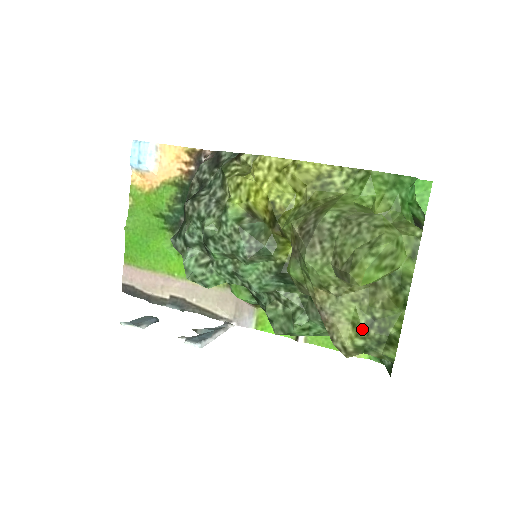
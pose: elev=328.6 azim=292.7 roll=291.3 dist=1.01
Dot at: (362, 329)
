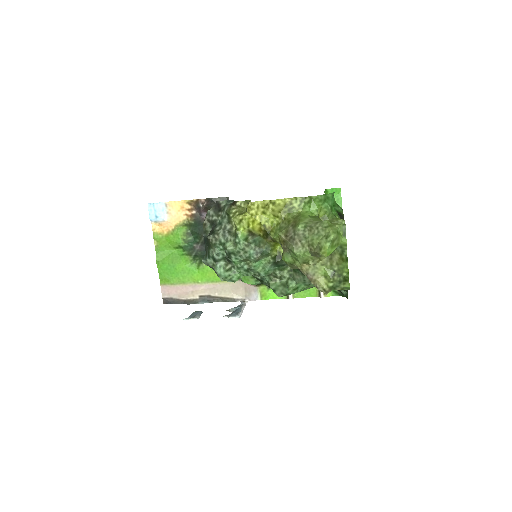
Dot at: (330, 278)
